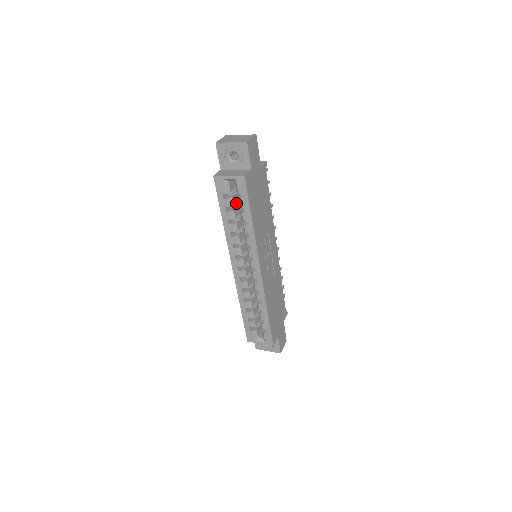
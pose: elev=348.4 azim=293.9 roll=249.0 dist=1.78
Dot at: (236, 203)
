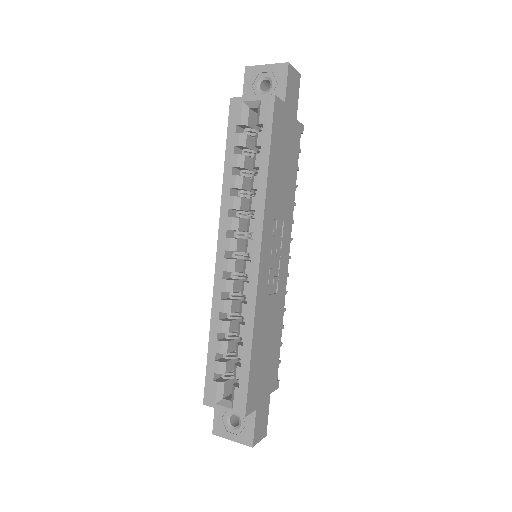
Dot at: (250, 150)
